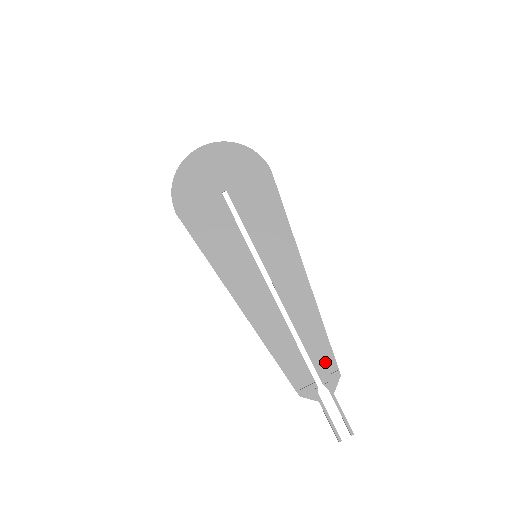
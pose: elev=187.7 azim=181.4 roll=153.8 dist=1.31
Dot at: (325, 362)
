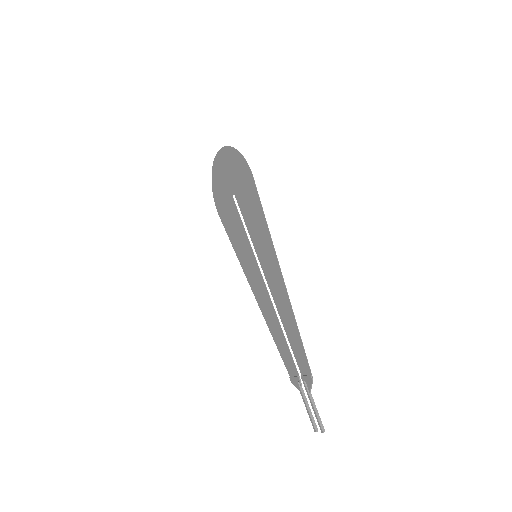
Dot at: (303, 363)
